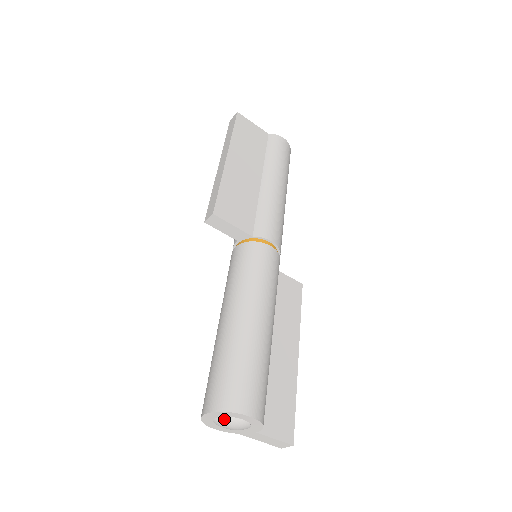
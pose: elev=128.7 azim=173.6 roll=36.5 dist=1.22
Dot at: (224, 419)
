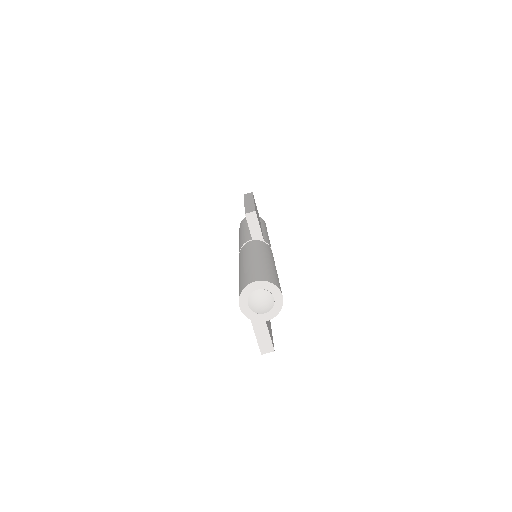
Dot at: (263, 292)
